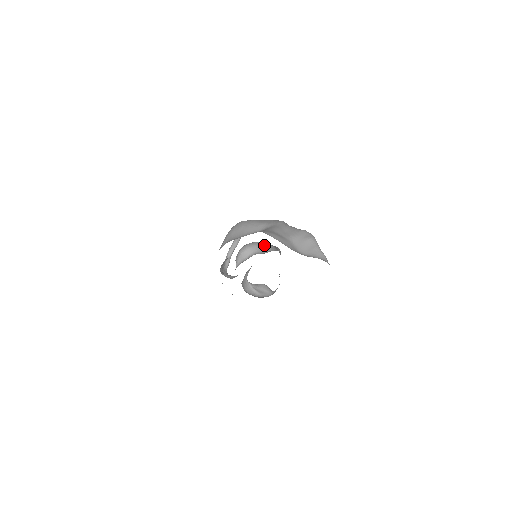
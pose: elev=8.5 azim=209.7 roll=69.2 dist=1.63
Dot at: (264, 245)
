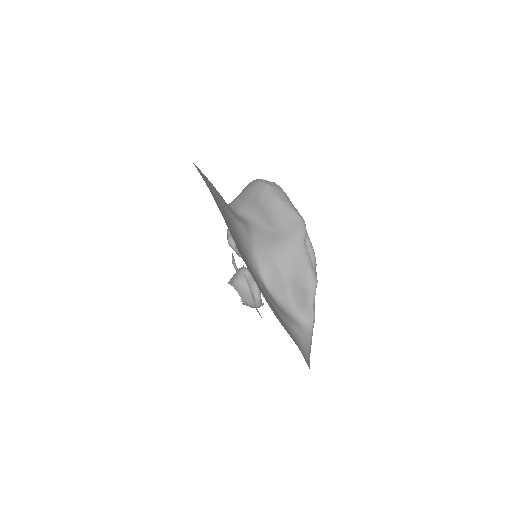
Dot at: occluded
